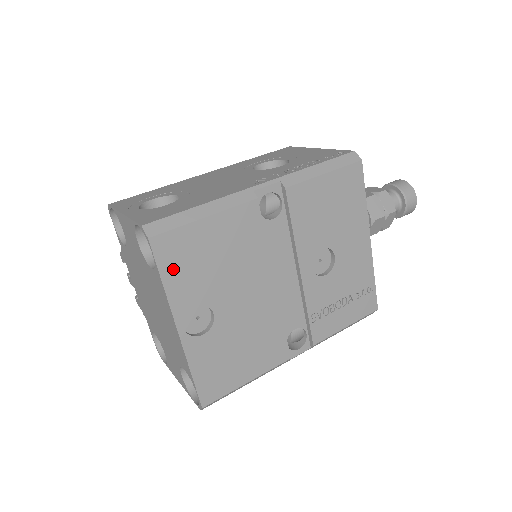
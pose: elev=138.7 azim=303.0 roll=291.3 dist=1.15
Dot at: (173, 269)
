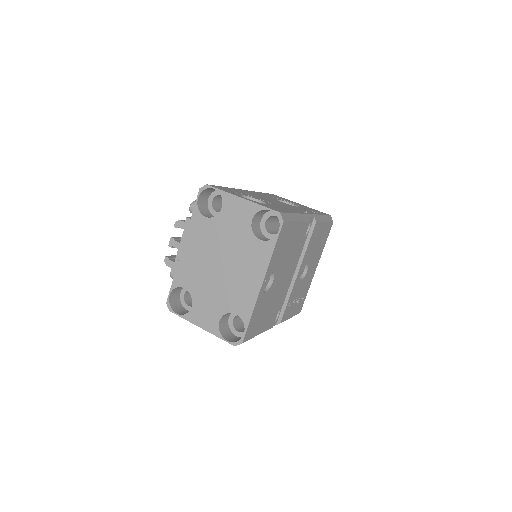
Dot at: (279, 245)
